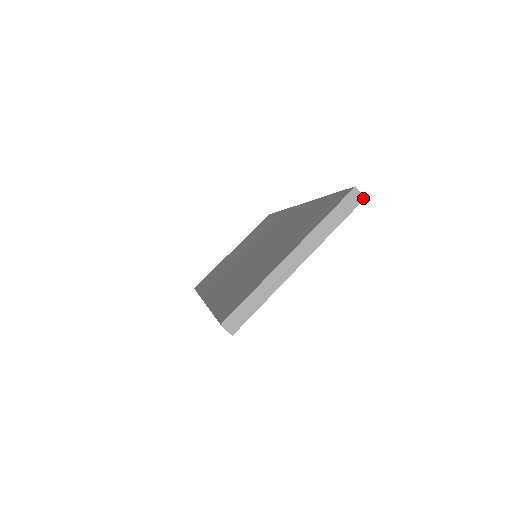
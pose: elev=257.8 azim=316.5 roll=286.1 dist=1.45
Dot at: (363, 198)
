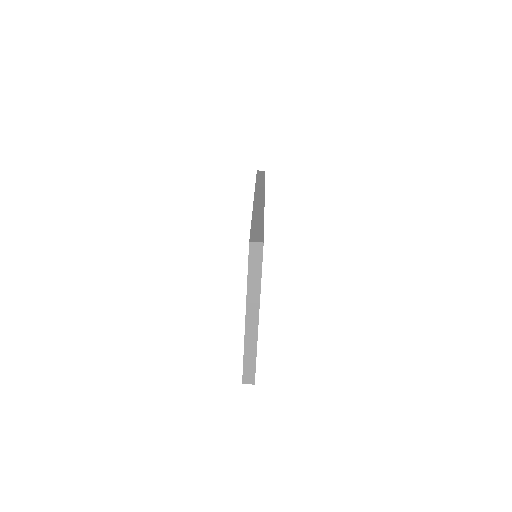
Dot at: (262, 244)
